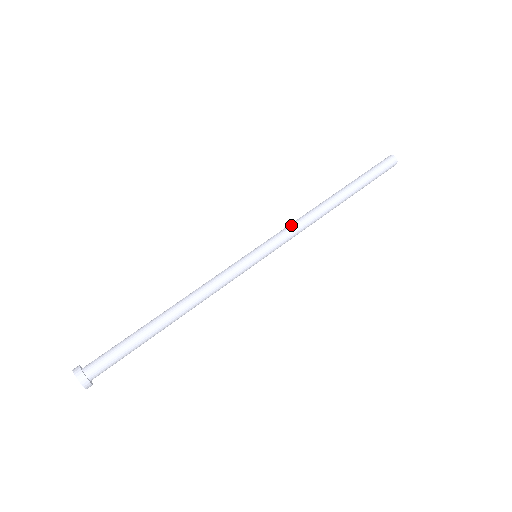
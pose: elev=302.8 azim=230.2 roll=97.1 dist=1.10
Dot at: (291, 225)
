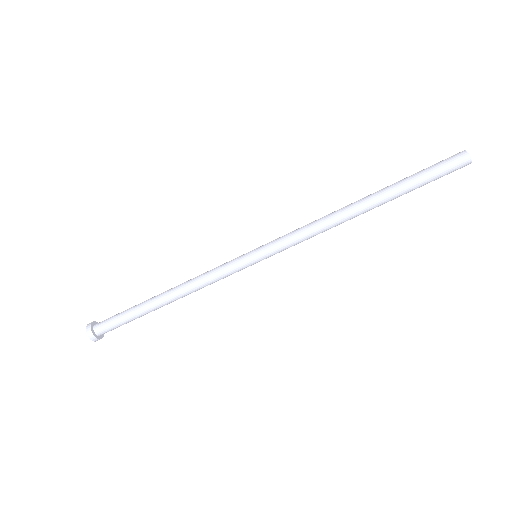
Dot at: occluded
